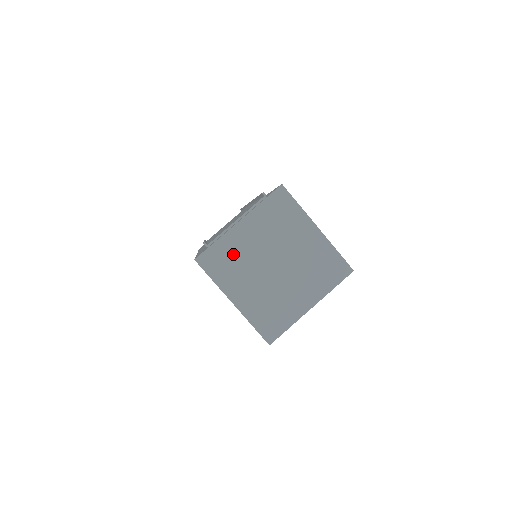
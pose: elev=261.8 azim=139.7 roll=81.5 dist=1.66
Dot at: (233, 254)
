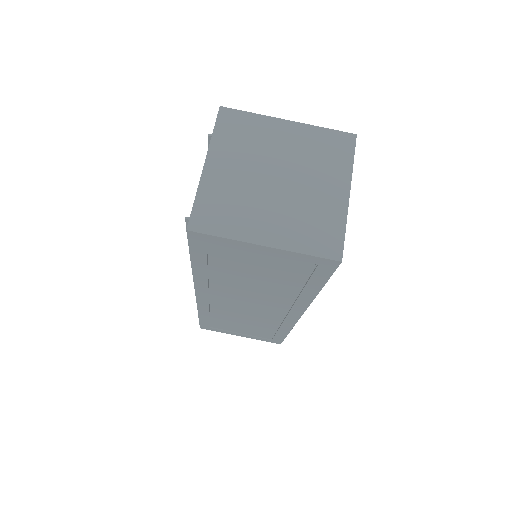
Dot at: (224, 197)
